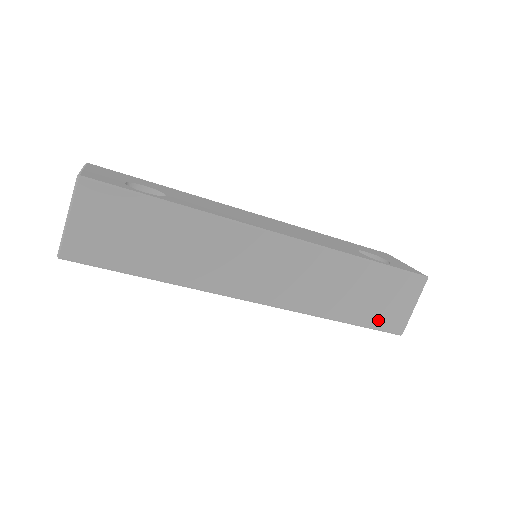
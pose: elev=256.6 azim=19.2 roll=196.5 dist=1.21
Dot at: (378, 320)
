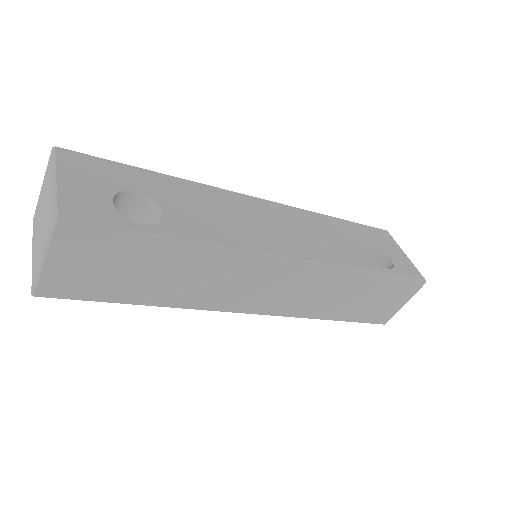
Dot at: (367, 316)
